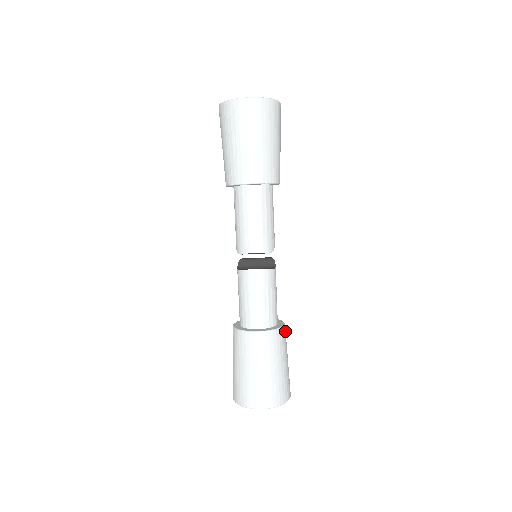
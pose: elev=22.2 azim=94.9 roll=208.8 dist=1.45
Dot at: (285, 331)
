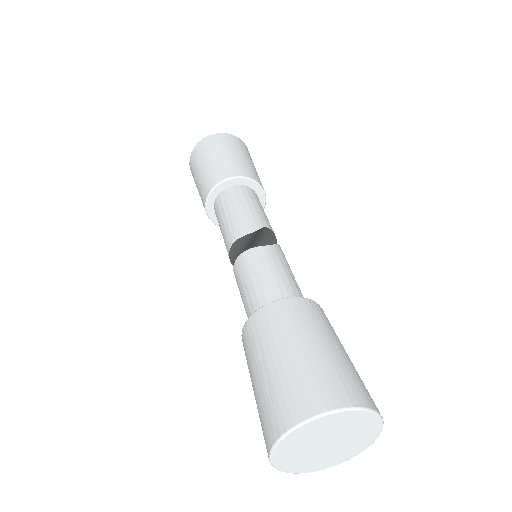
Dot at: (305, 305)
